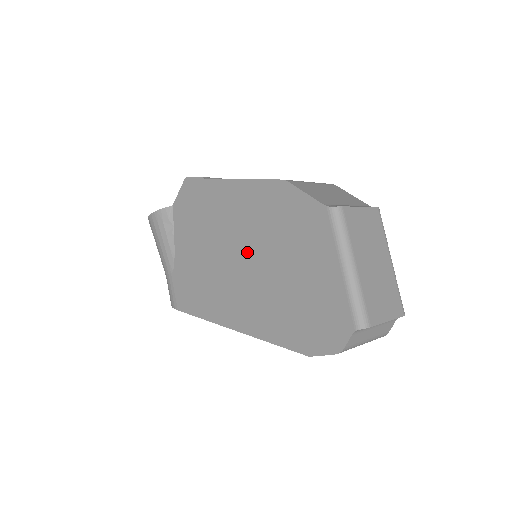
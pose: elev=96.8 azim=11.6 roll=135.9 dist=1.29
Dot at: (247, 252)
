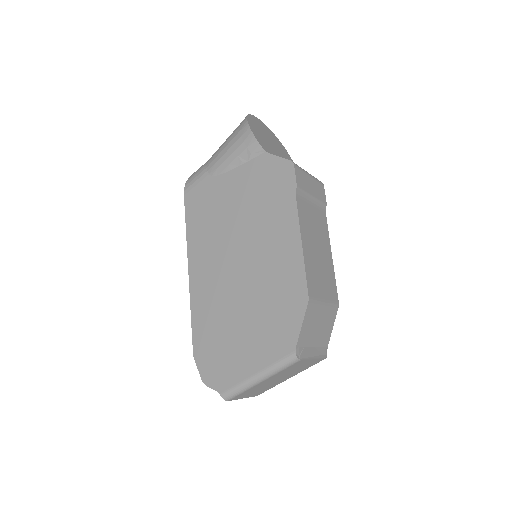
Dot at: (246, 270)
